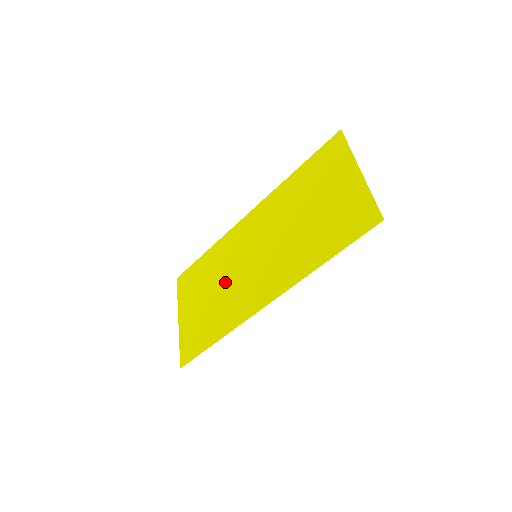
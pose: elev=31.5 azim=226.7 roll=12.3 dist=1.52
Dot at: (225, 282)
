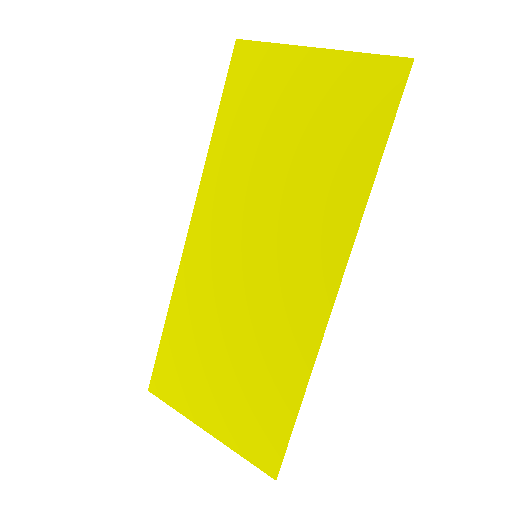
Dot at: (238, 324)
